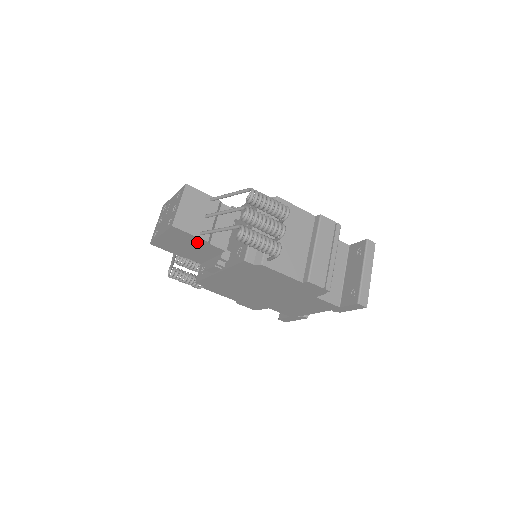
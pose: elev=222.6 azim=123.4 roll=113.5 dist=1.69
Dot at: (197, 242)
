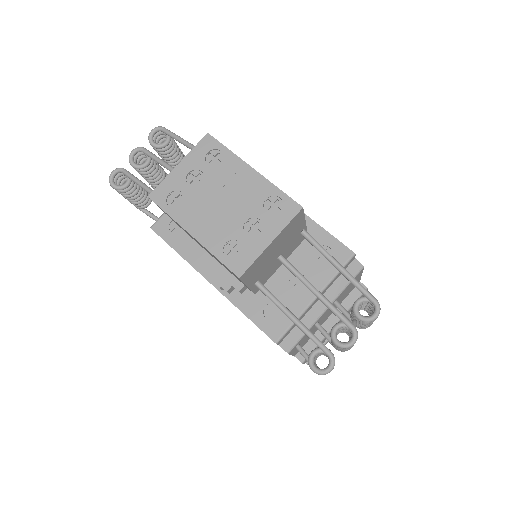
Dot at: occluded
